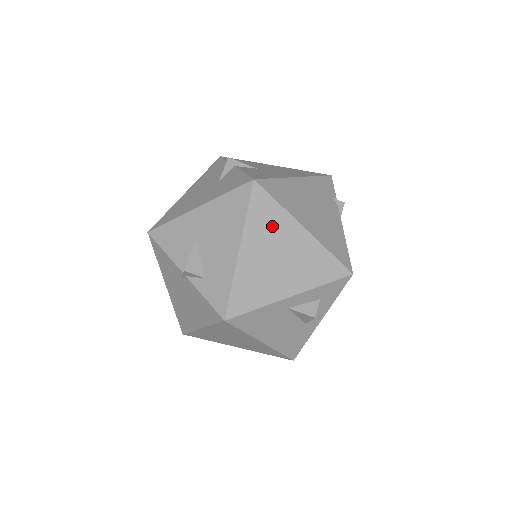
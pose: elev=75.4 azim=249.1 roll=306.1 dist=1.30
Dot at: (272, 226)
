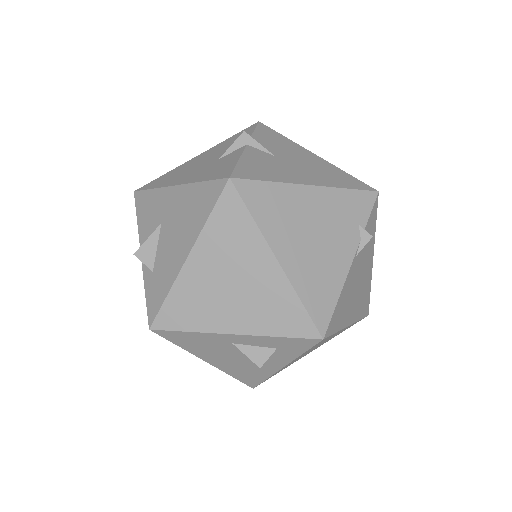
Dot at: (235, 243)
